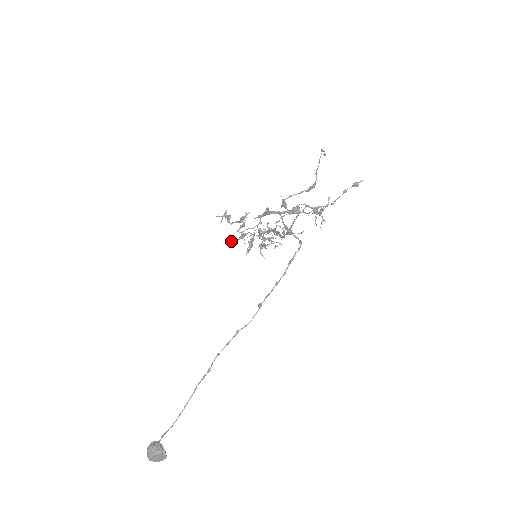
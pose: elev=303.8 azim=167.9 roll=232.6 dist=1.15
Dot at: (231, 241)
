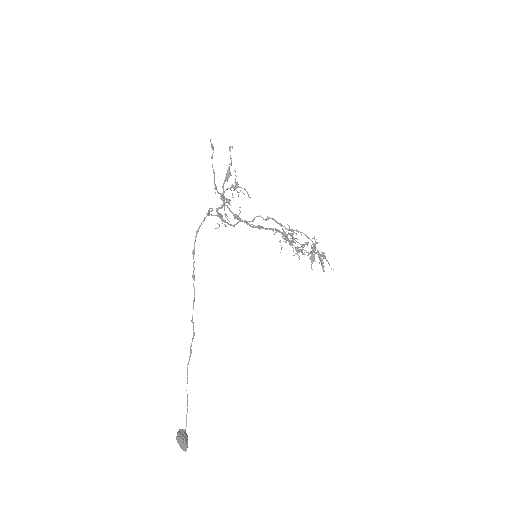
Dot at: occluded
